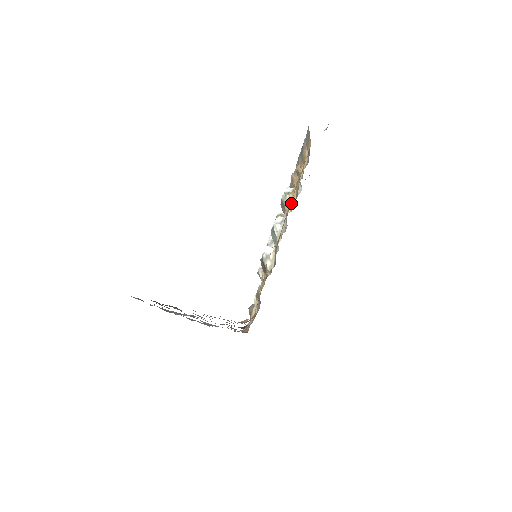
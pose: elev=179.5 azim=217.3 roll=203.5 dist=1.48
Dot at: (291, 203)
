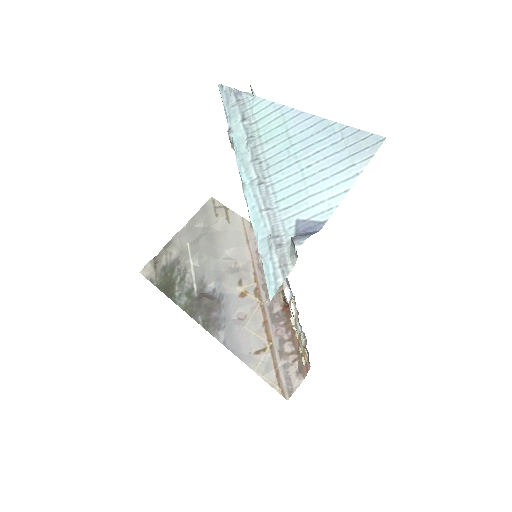
Dot at: occluded
